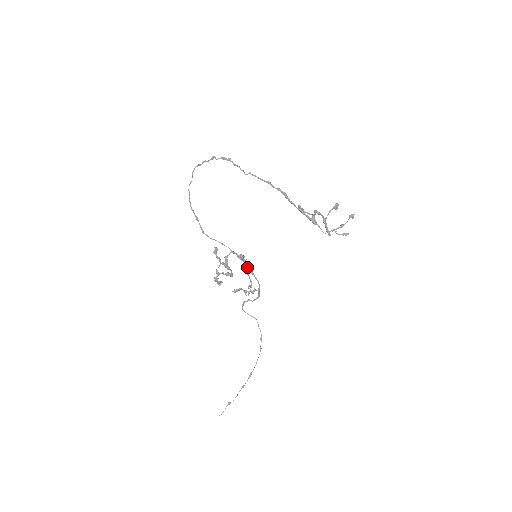
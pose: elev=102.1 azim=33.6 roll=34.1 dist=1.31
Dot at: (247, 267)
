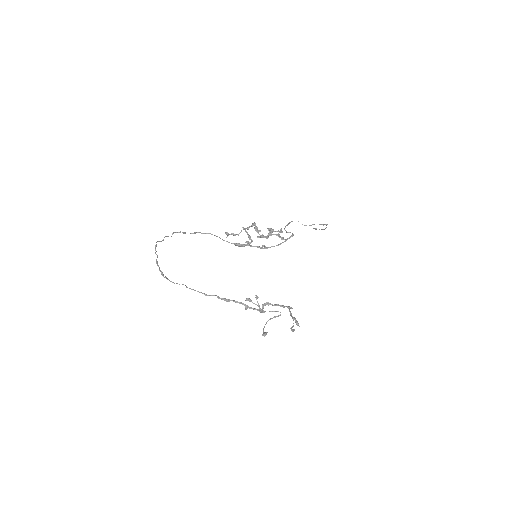
Dot at: (264, 237)
